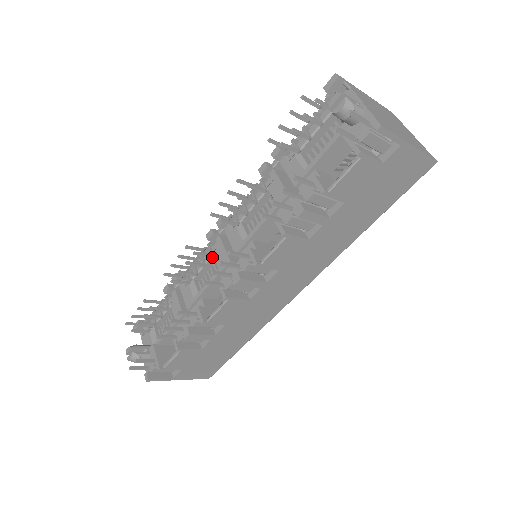
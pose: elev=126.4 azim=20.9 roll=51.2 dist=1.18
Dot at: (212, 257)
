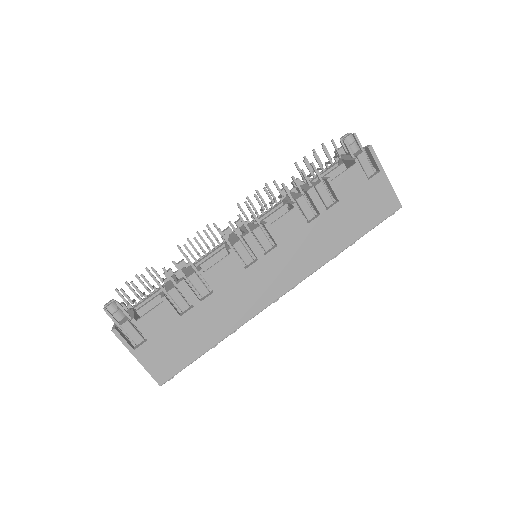
Dot at: occluded
